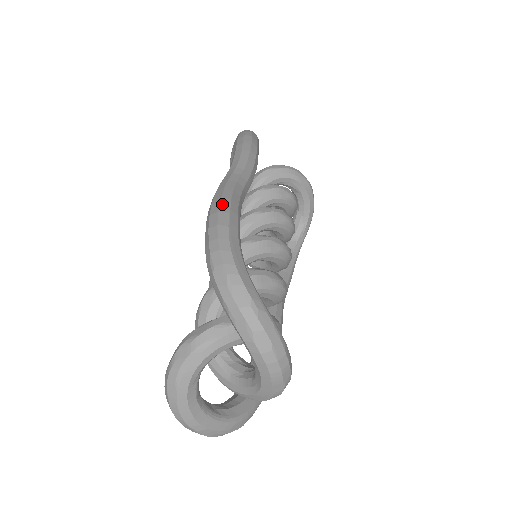
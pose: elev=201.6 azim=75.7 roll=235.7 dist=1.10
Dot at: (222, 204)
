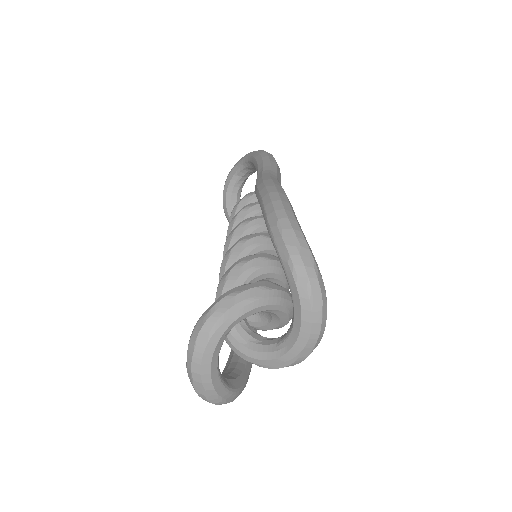
Dot at: (278, 188)
